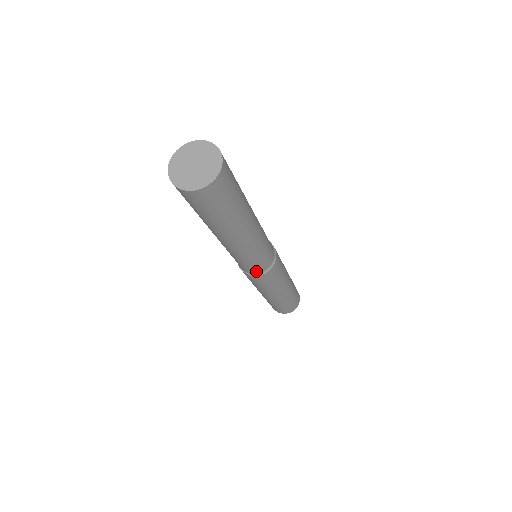
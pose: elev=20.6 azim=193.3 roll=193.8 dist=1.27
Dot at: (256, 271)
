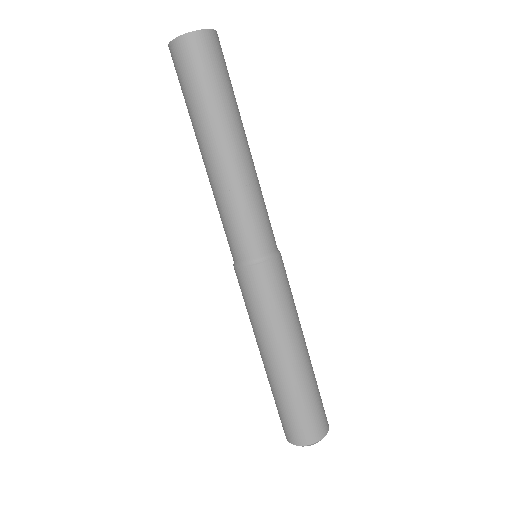
Dot at: (254, 253)
